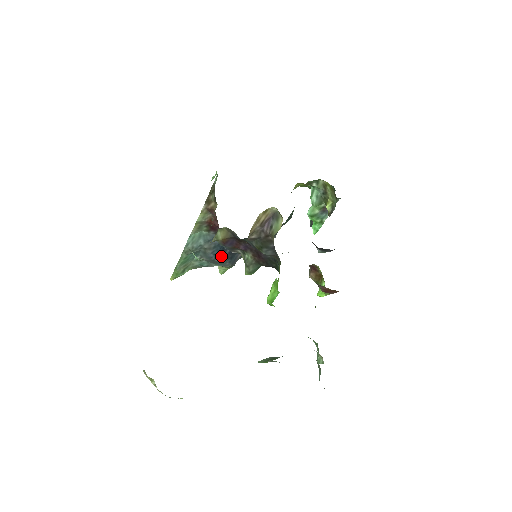
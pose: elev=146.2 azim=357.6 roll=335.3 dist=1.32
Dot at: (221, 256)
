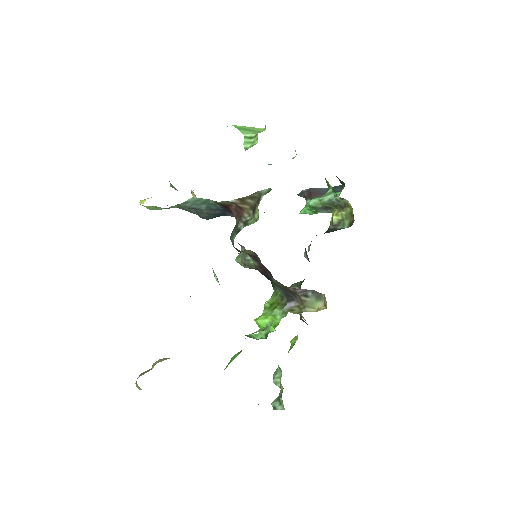
Dot at: (212, 218)
